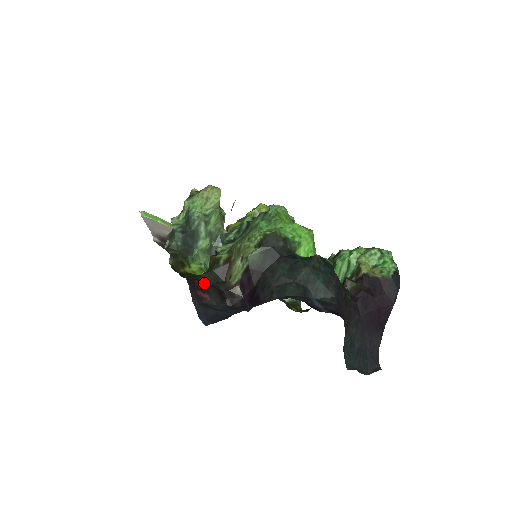
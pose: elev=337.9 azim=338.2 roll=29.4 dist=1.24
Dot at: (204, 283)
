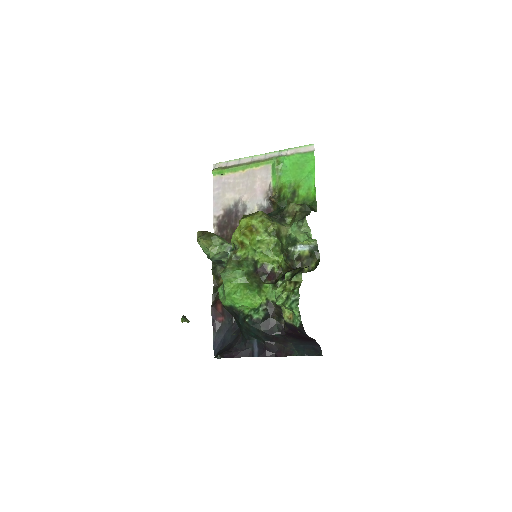
Dot at: occluded
